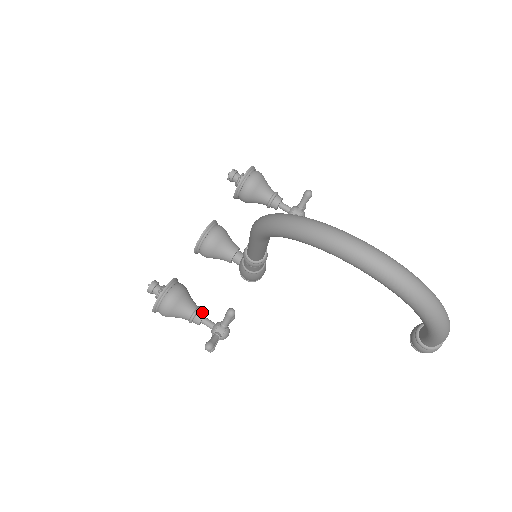
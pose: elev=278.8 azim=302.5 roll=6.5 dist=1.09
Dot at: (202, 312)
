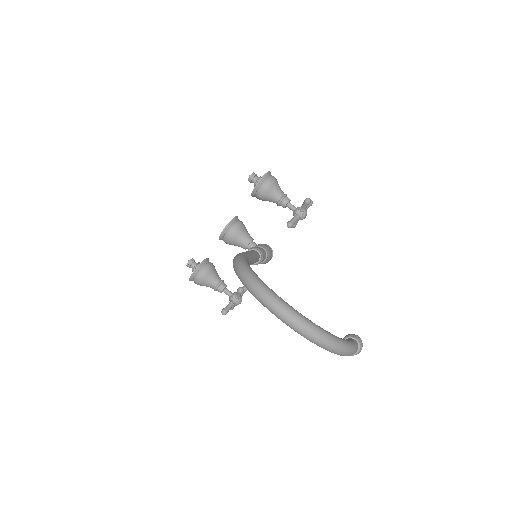
Dot at: (223, 285)
